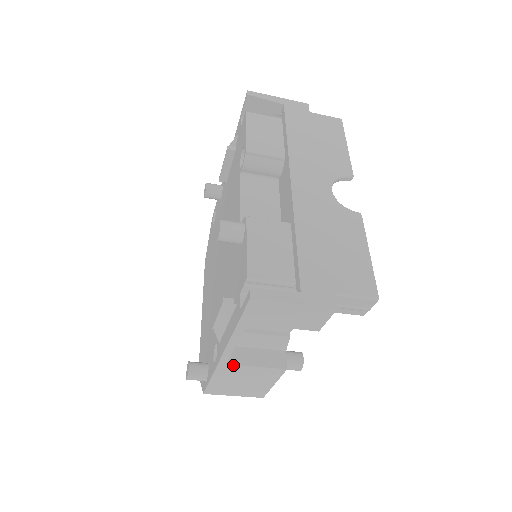
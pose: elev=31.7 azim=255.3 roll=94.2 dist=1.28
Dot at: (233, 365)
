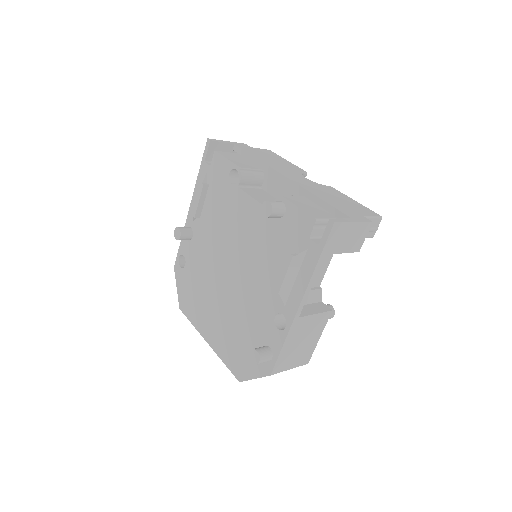
Dot at: (302, 317)
